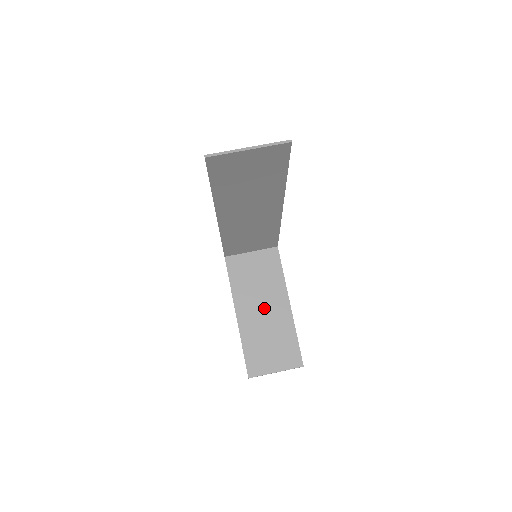
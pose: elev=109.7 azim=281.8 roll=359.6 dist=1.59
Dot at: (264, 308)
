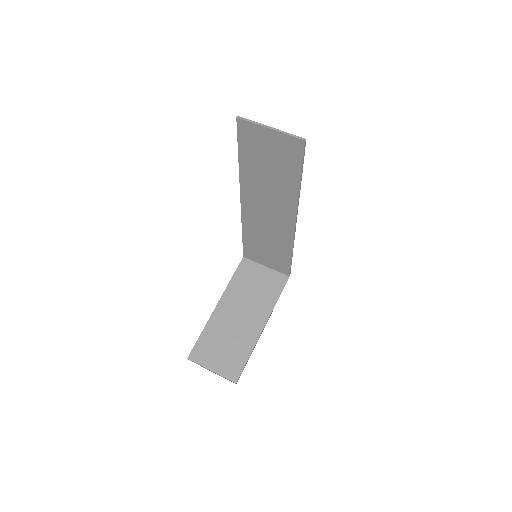
Dot at: (242, 315)
